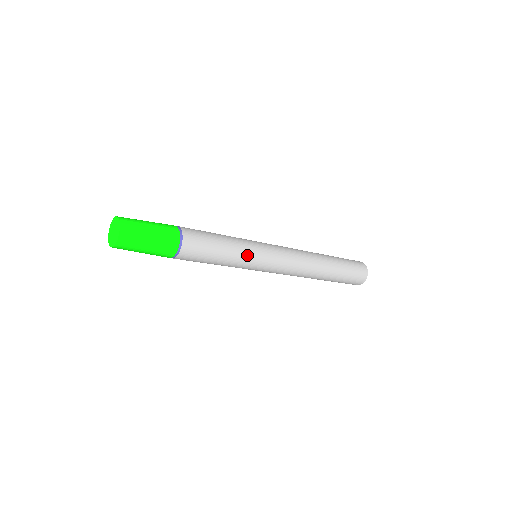
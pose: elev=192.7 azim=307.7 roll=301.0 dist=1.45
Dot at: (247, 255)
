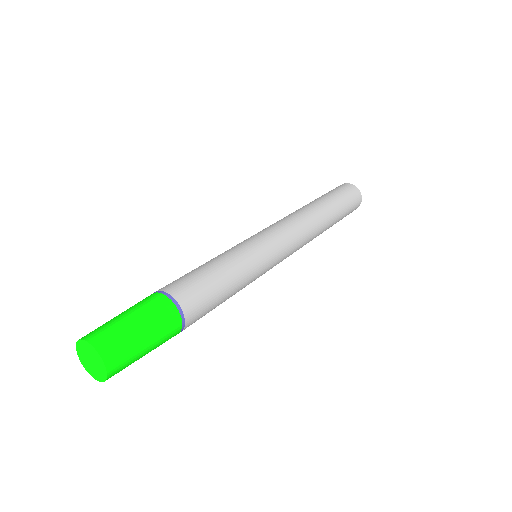
Dot at: (252, 262)
